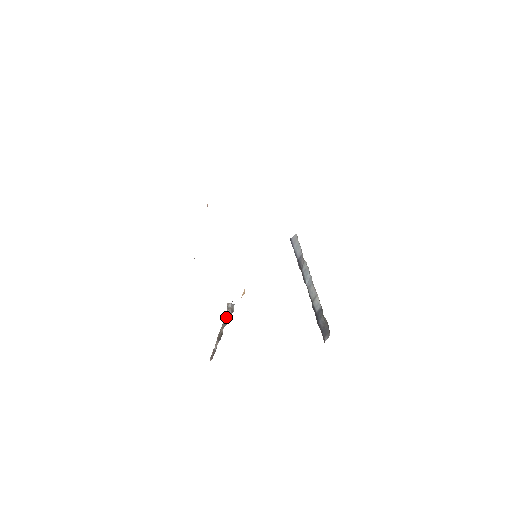
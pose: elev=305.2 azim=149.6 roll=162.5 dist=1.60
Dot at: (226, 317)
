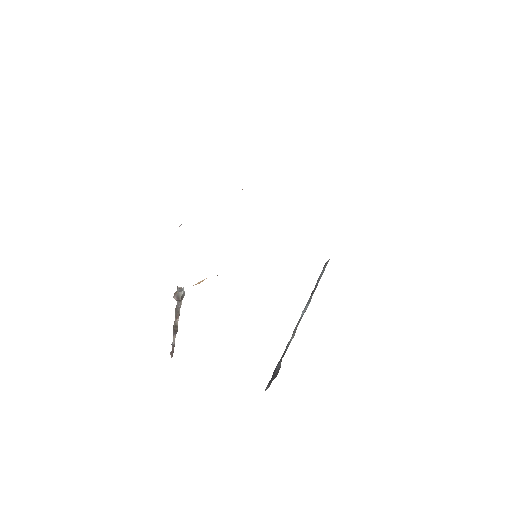
Dot at: (177, 304)
